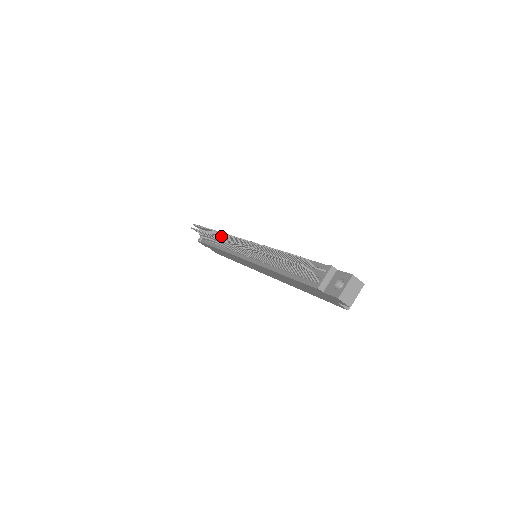
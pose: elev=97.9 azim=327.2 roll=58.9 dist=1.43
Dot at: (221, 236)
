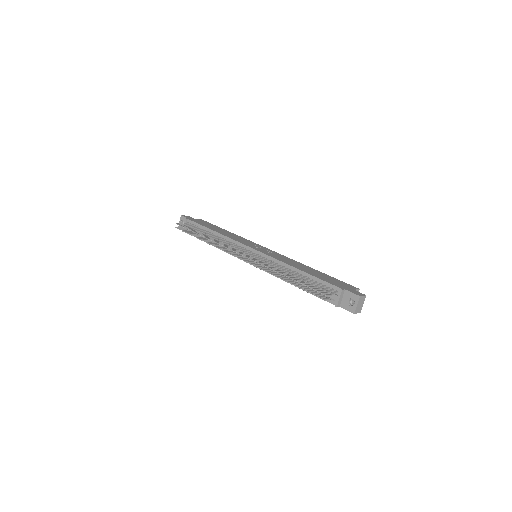
Dot at: (216, 241)
